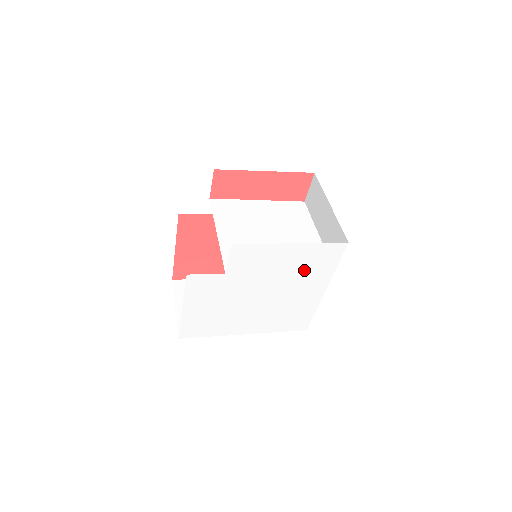
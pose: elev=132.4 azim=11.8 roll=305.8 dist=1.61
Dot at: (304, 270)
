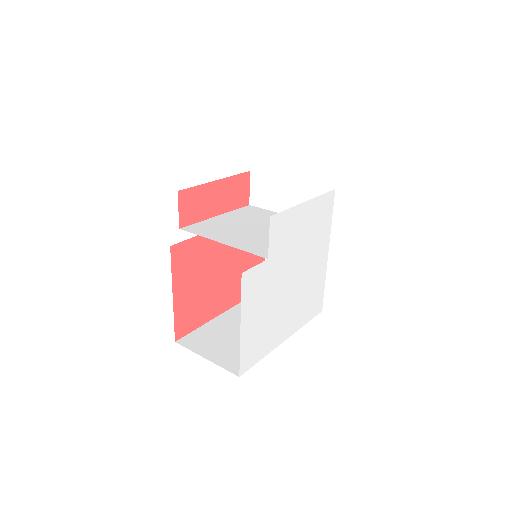
Dot at: (314, 233)
